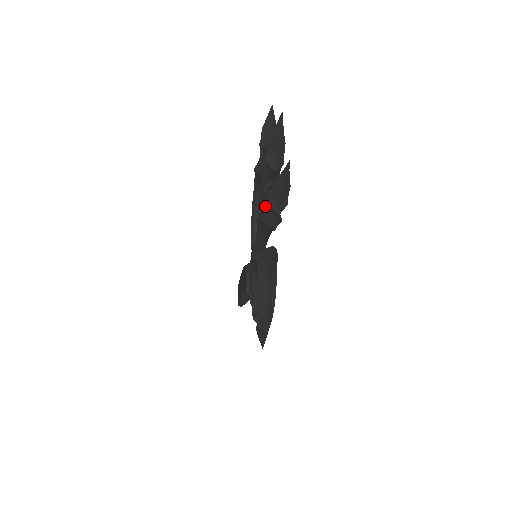
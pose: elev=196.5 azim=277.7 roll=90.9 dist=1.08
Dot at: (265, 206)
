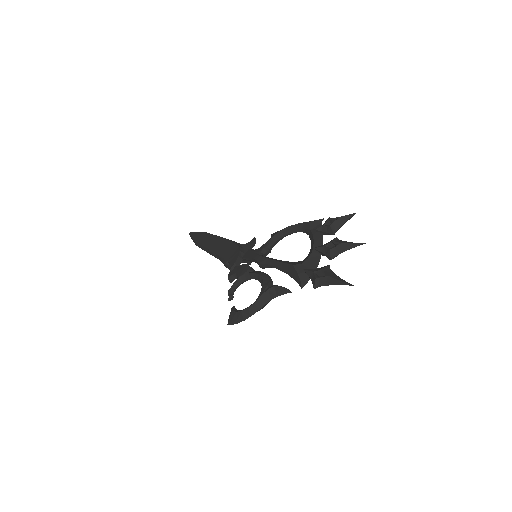
Dot at: (309, 271)
